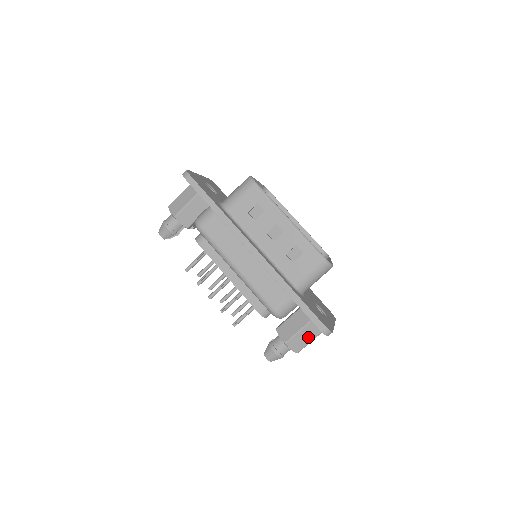
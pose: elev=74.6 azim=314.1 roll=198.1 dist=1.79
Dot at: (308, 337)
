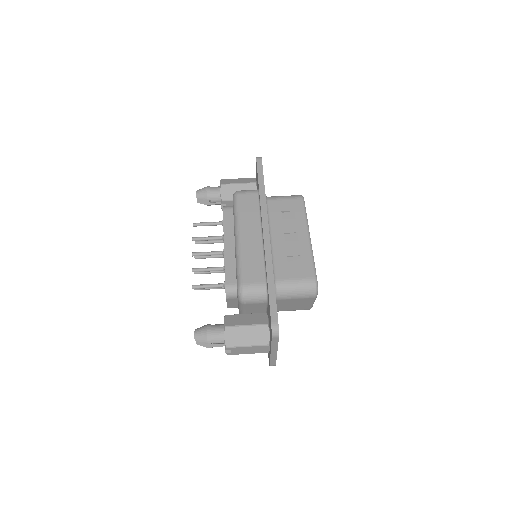
Dot at: (248, 339)
